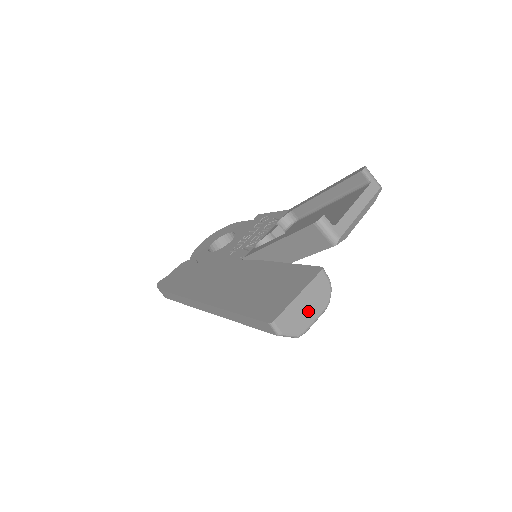
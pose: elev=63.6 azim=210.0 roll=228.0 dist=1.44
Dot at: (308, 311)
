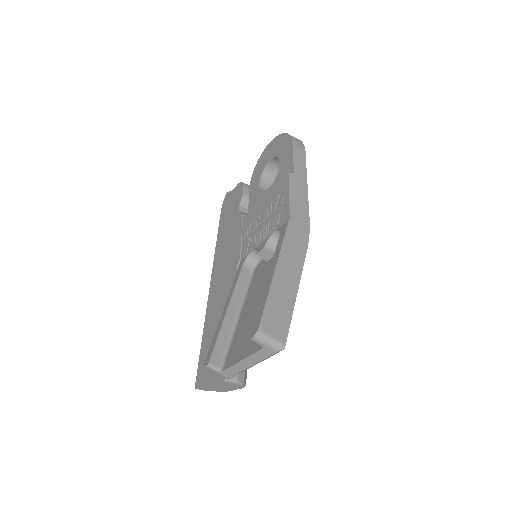
Dot at: (224, 388)
